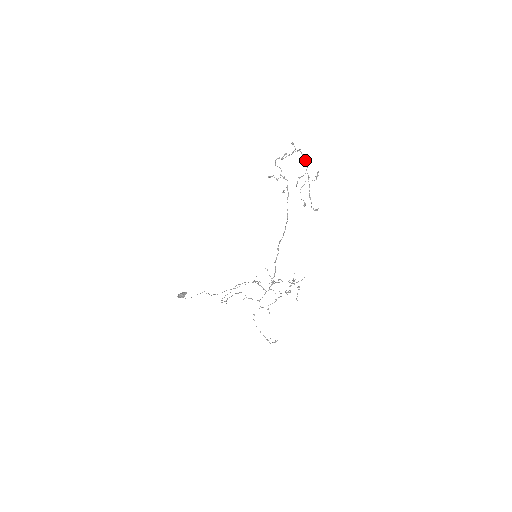
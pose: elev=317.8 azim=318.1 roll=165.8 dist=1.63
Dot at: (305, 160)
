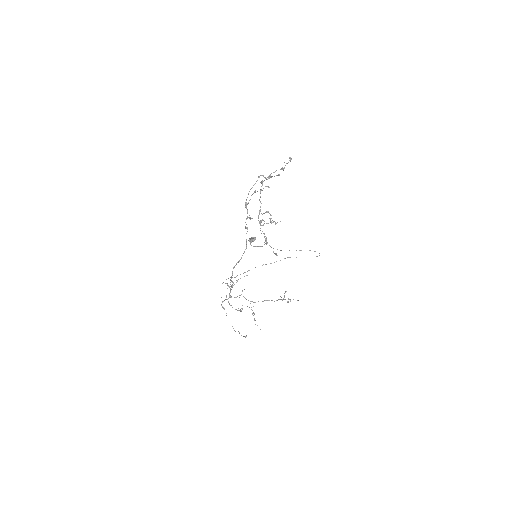
Dot at: (259, 199)
